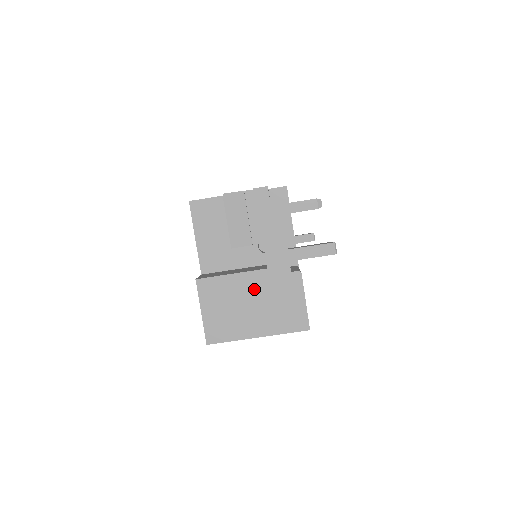
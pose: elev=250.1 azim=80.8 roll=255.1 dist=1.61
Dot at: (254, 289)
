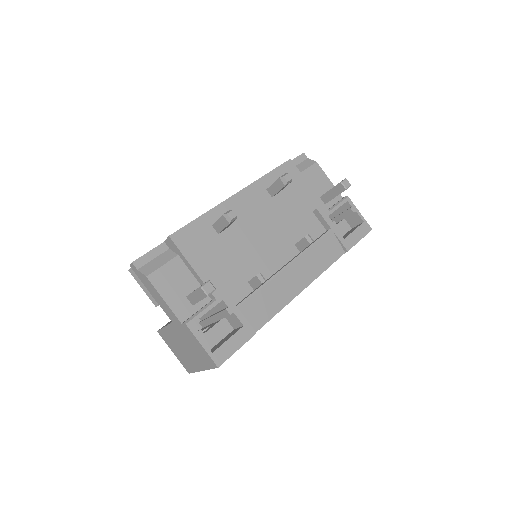
Dot at: (178, 337)
